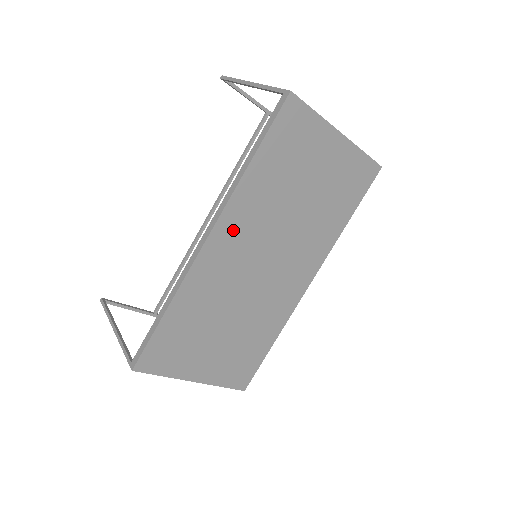
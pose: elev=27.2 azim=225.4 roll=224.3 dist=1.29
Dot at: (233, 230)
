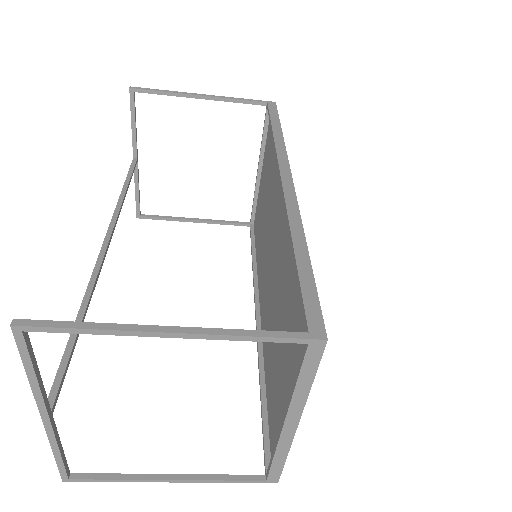
Dot at: occluded
